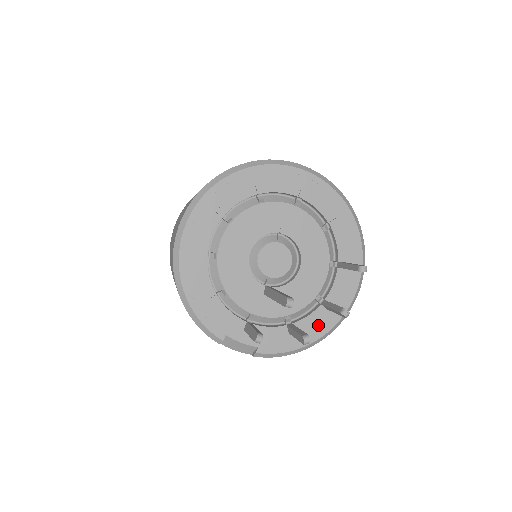
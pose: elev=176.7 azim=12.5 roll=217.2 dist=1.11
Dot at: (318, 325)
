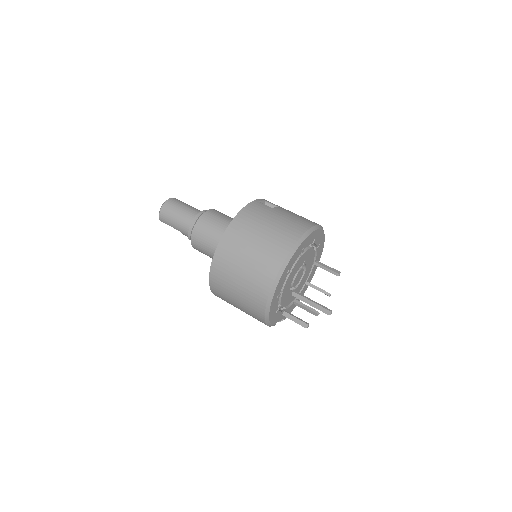
Dot at: (302, 293)
